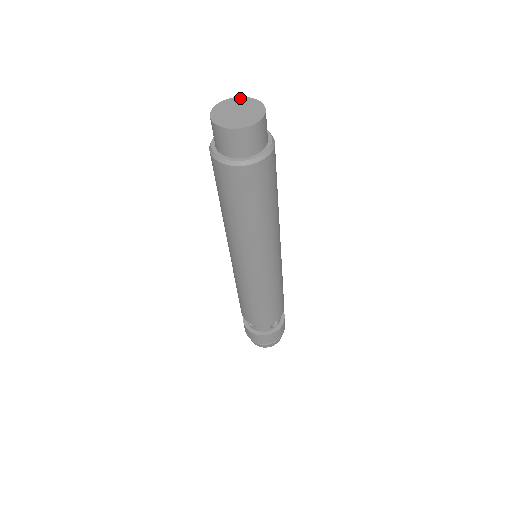
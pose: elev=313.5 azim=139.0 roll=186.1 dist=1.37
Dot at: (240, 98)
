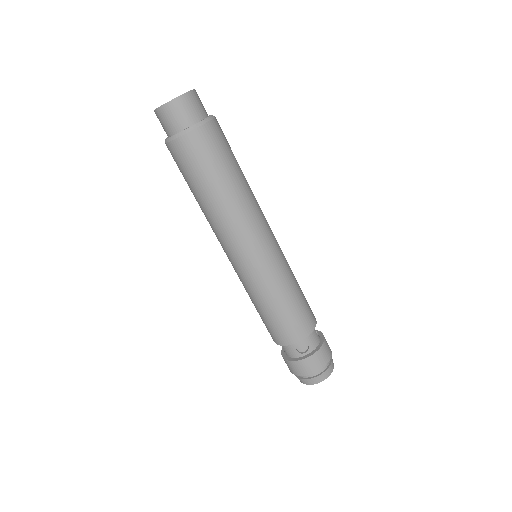
Dot at: occluded
